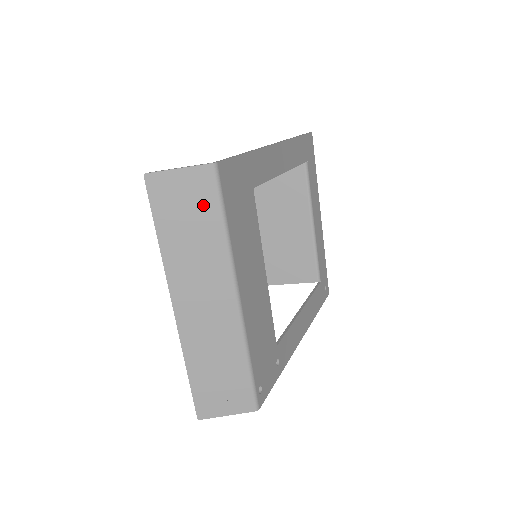
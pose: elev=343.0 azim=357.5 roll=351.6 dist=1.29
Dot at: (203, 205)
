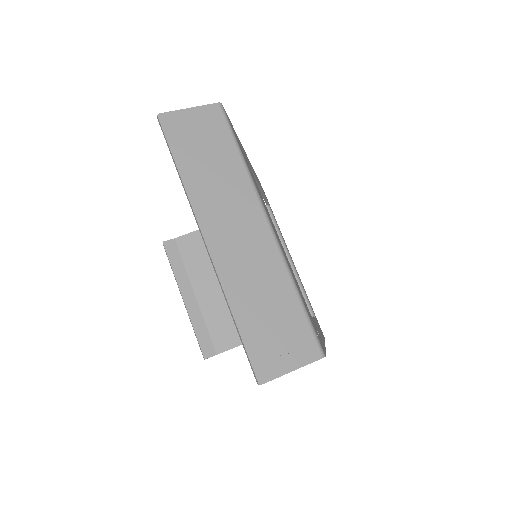
Dot at: (217, 137)
